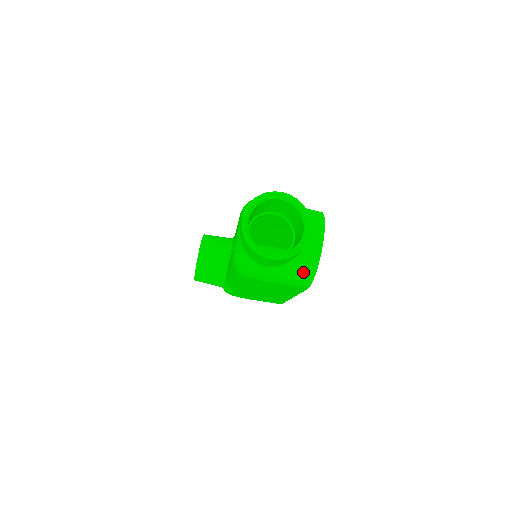
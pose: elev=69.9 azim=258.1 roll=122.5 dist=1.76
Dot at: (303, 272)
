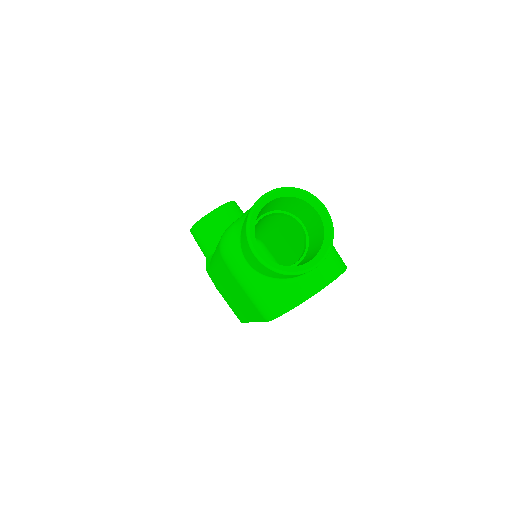
Dot at: (275, 300)
